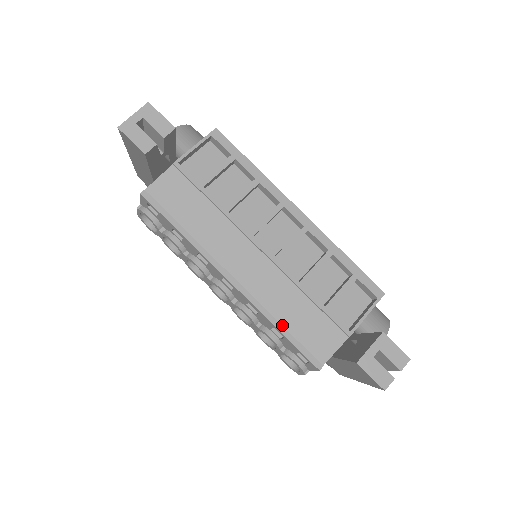
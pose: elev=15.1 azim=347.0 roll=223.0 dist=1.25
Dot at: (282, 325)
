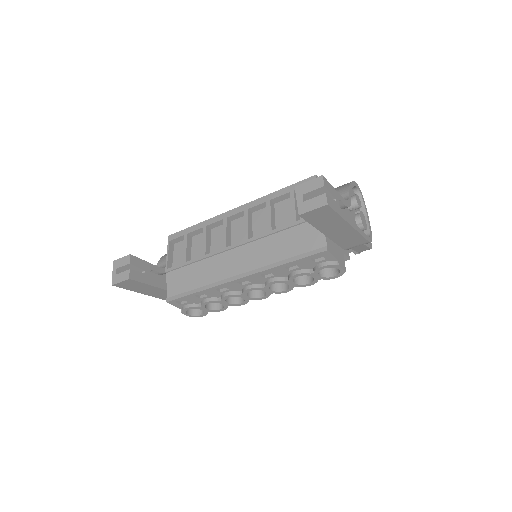
Dot at: (285, 260)
